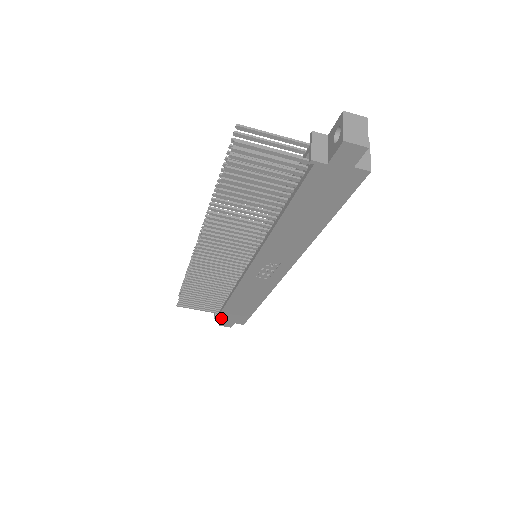
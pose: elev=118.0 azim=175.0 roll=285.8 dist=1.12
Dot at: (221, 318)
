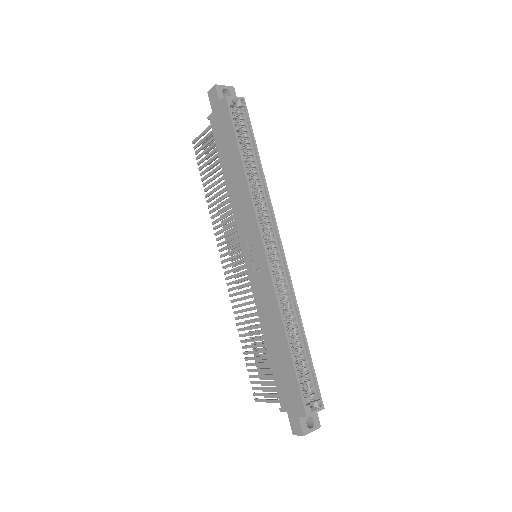
Dot at: (284, 406)
